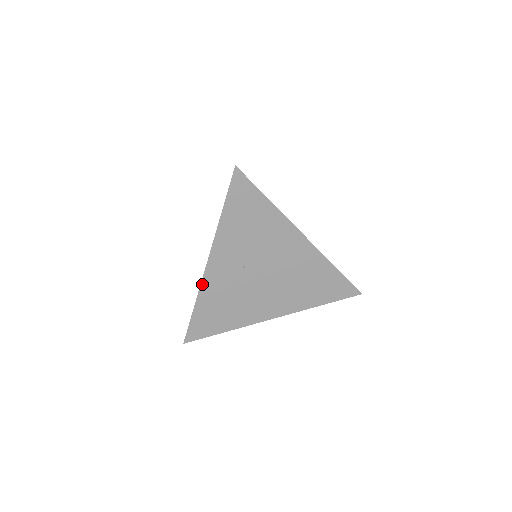
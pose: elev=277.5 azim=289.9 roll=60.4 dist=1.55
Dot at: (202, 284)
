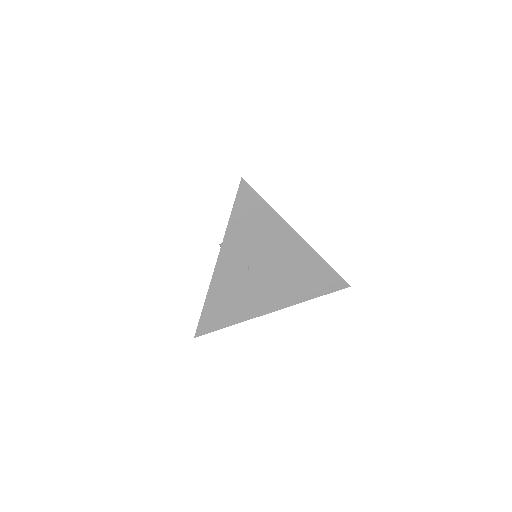
Dot at: (211, 283)
